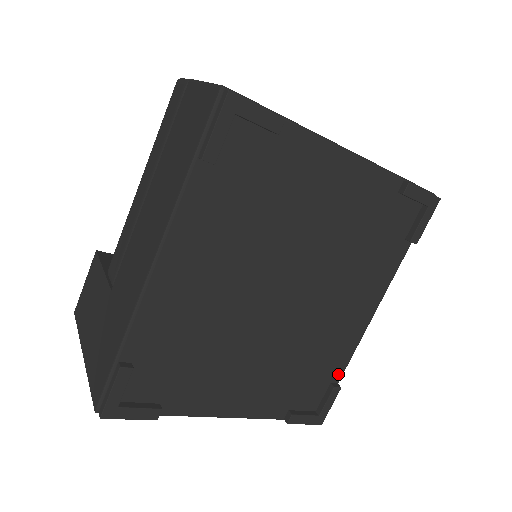
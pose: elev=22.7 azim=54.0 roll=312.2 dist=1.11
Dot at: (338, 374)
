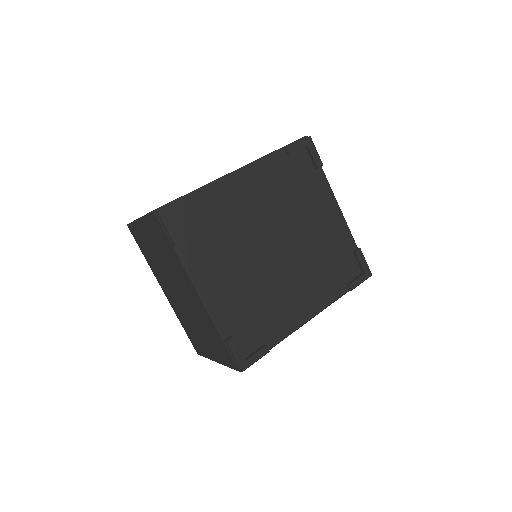
Dot at: (272, 342)
